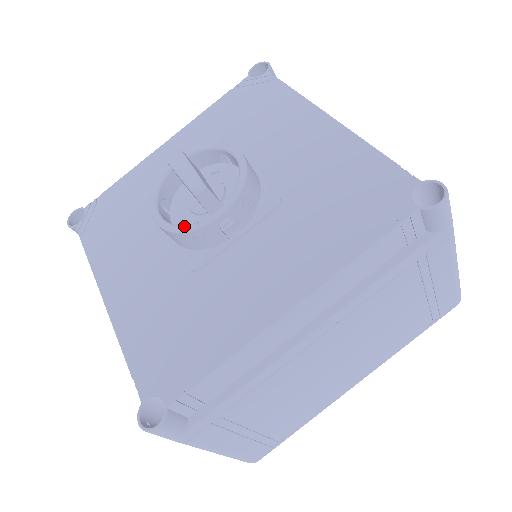
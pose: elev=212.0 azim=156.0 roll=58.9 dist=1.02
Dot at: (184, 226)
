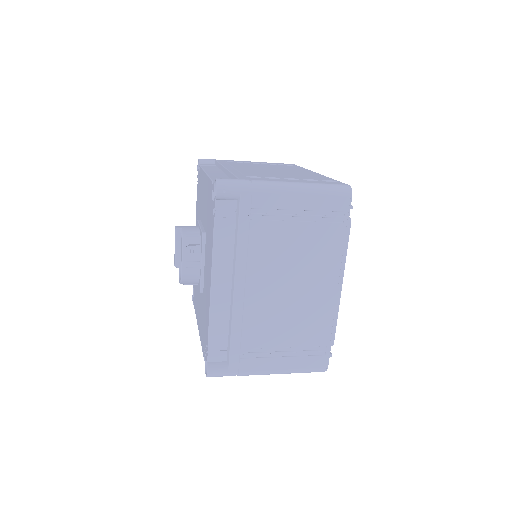
Dot at: (179, 268)
